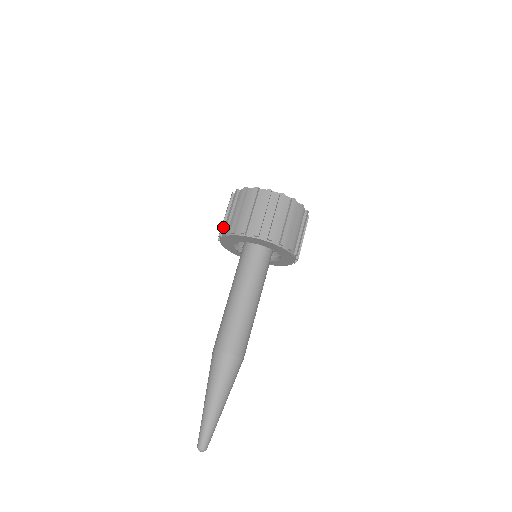
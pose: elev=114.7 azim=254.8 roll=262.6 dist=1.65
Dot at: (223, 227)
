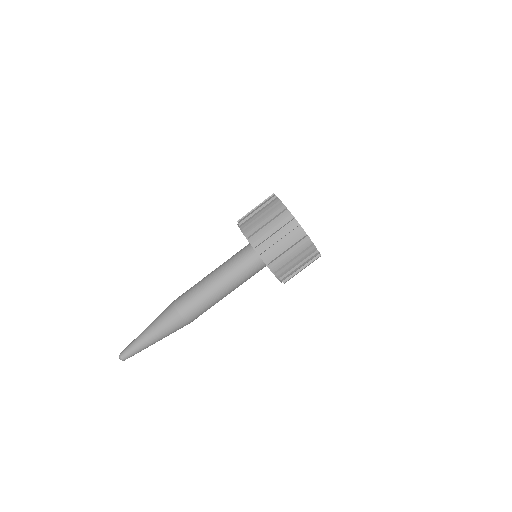
Dot at: (250, 224)
